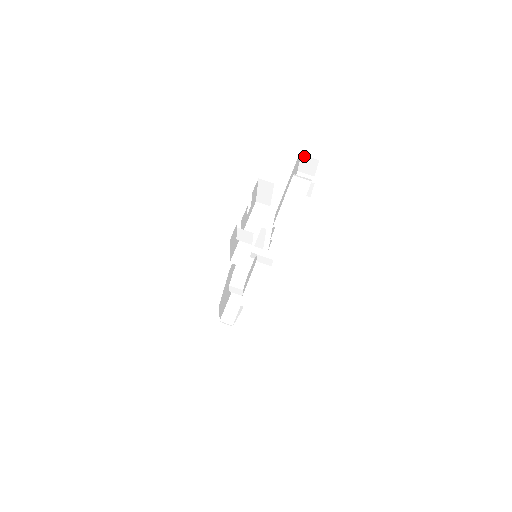
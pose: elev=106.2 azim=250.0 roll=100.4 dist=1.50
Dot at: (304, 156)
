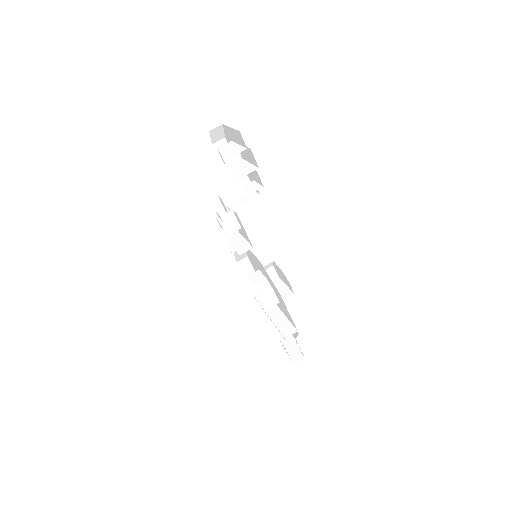
Dot at: (215, 144)
